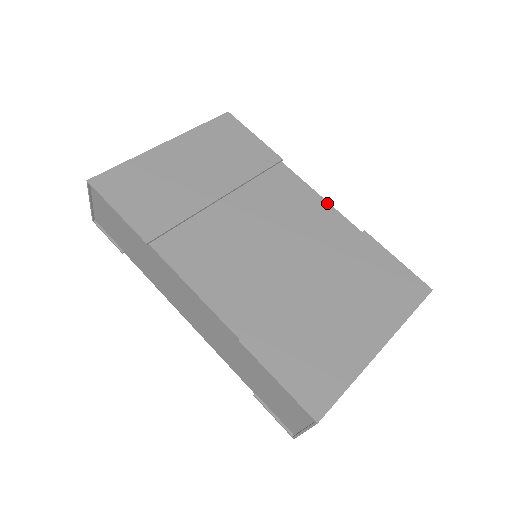
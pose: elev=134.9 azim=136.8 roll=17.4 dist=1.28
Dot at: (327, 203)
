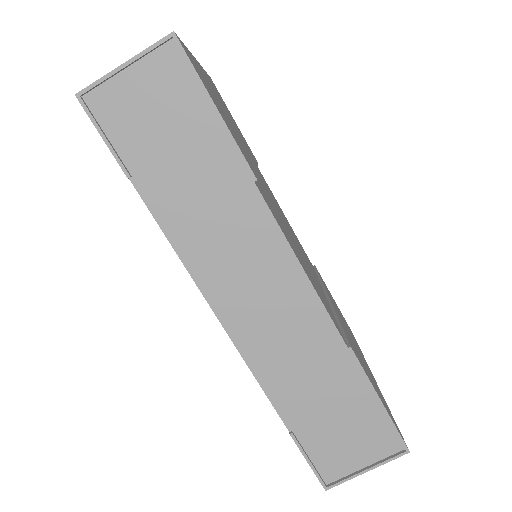
Dot at: occluded
